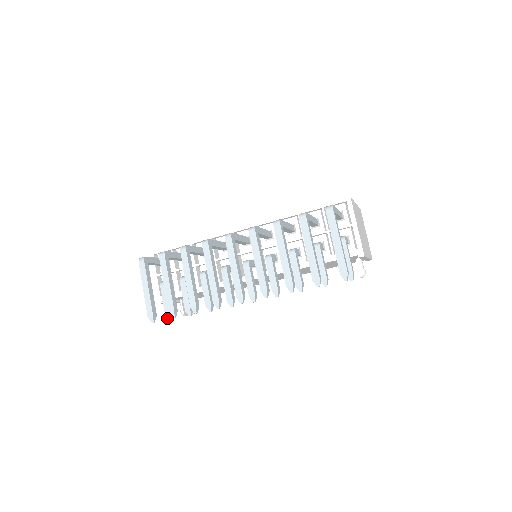
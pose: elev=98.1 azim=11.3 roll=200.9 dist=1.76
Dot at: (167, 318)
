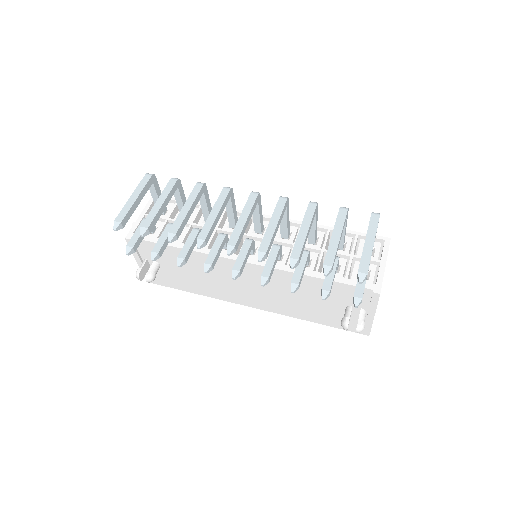
Dot at: (126, 250)
